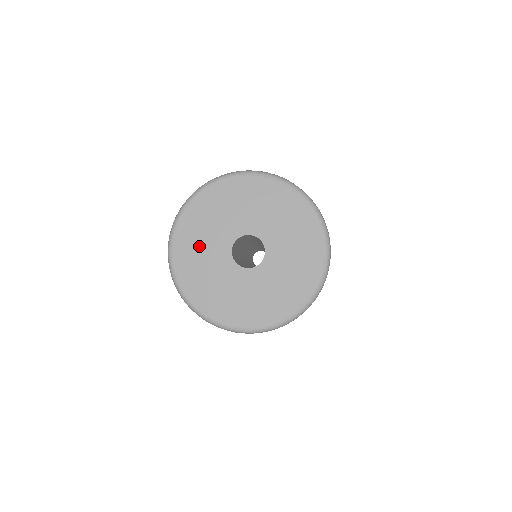
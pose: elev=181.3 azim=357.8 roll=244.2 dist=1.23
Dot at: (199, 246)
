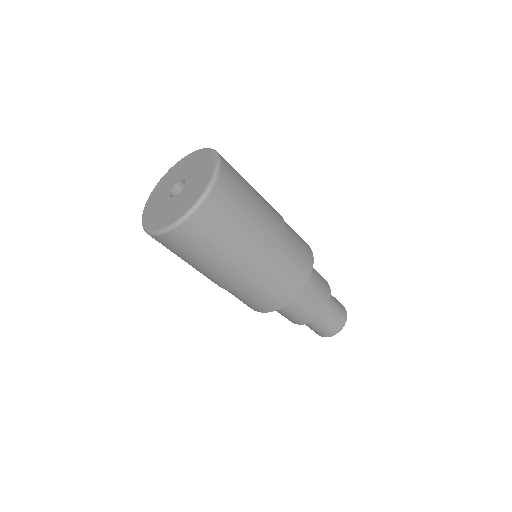
Dot at: (159, 193)
